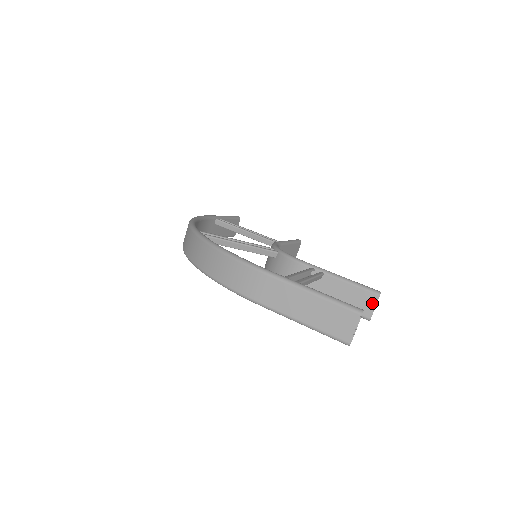
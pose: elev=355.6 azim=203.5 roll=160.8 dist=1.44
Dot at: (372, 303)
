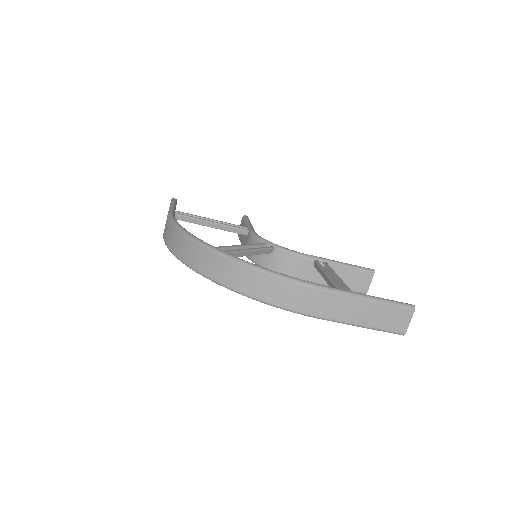
Dot at: (369, 281)
